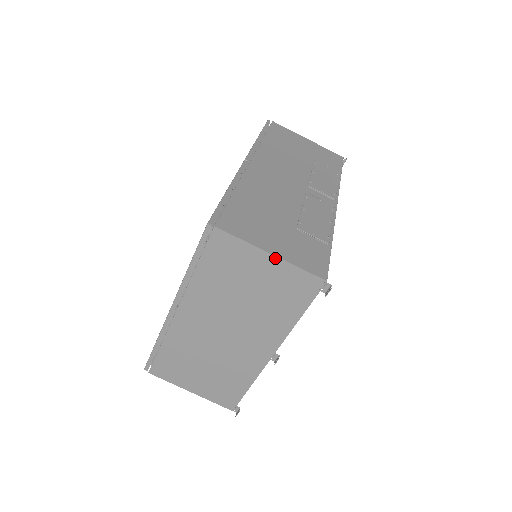
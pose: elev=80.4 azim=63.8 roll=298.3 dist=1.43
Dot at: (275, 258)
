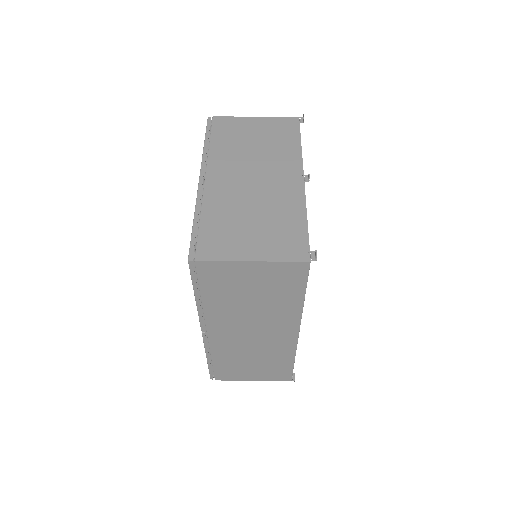
Dot at: (259, 118)
